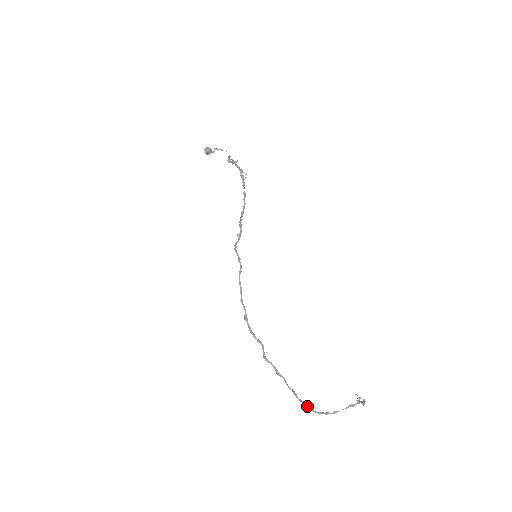
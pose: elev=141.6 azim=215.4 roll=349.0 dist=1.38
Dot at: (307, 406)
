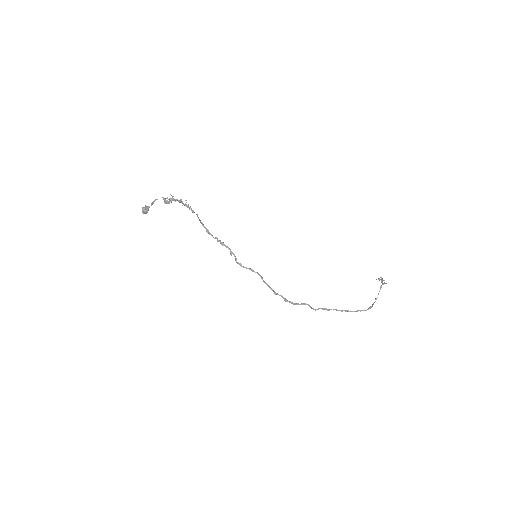
Dot at: occluded
